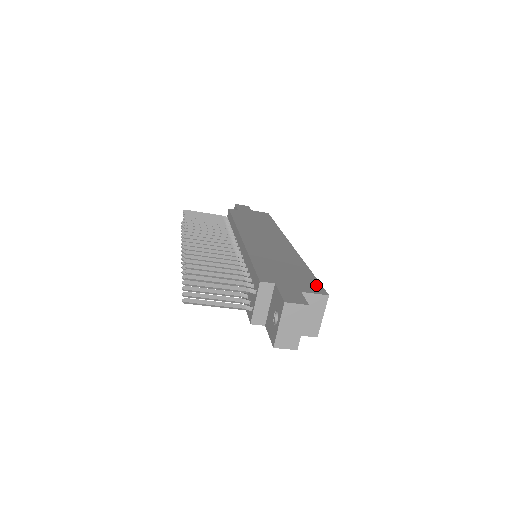
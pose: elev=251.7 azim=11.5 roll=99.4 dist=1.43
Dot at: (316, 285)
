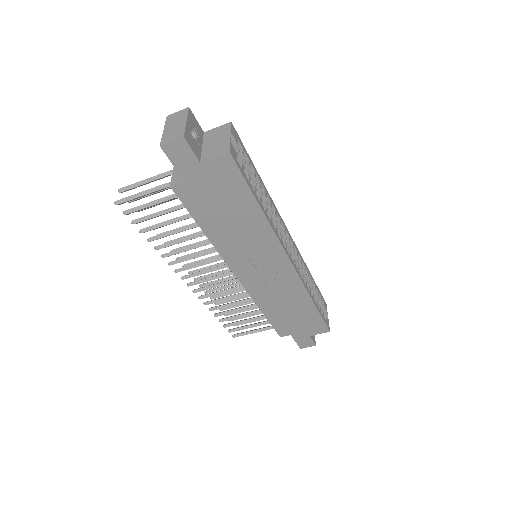
Dot at: occluded
